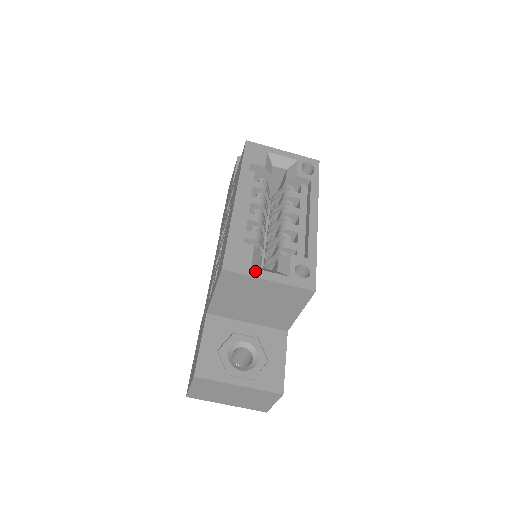
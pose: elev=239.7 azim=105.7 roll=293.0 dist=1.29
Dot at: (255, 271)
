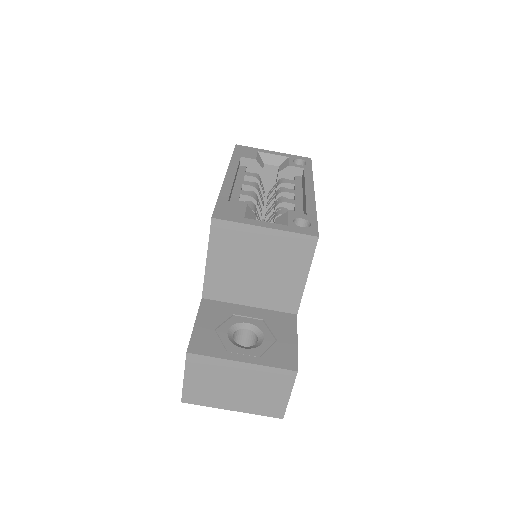
Dot at: (249, 220)
